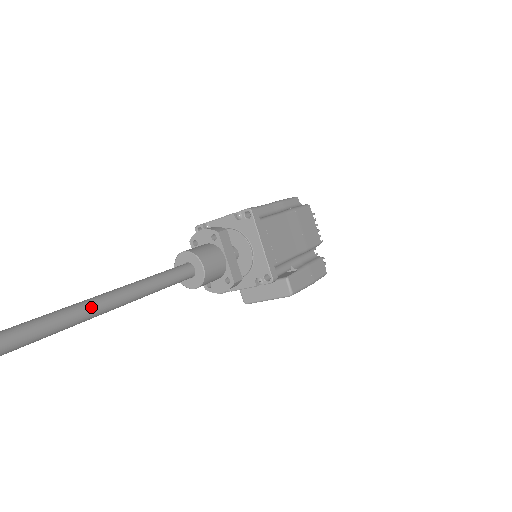
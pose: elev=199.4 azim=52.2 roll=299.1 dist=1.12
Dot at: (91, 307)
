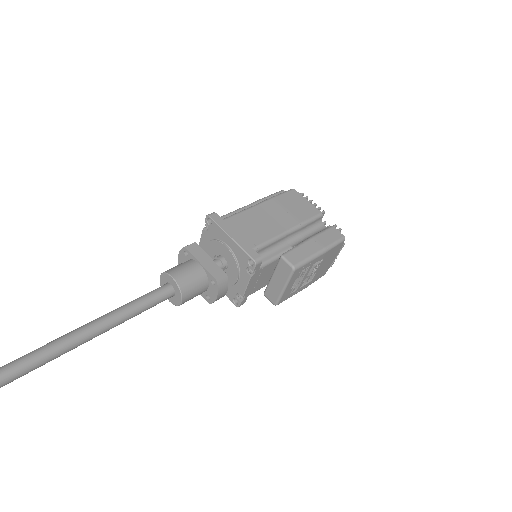
Dot at: (59, 341)
